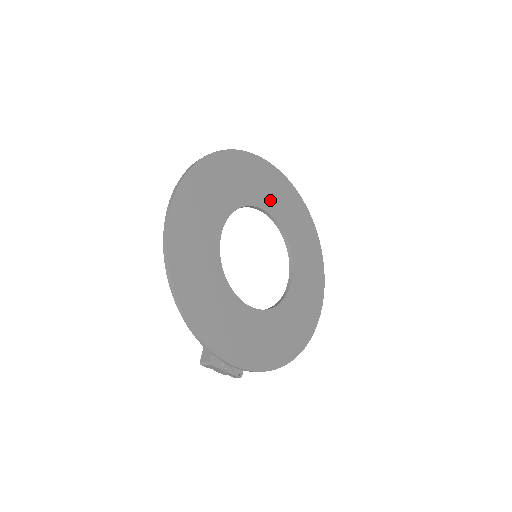
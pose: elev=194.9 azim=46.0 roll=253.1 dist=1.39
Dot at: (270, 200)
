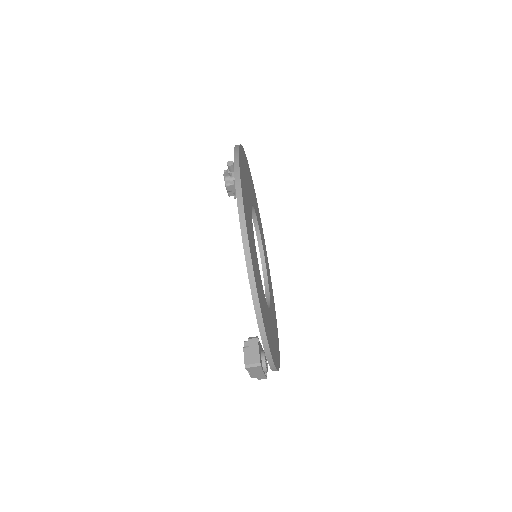
Dot at: (254, 202)
